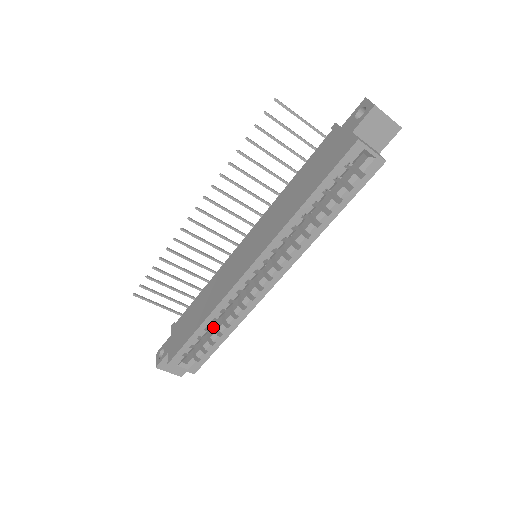
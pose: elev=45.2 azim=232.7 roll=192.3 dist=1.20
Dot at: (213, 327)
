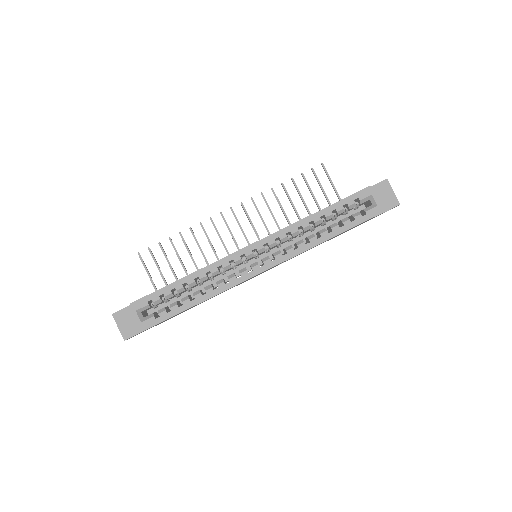
Dot at: (188, 295)
